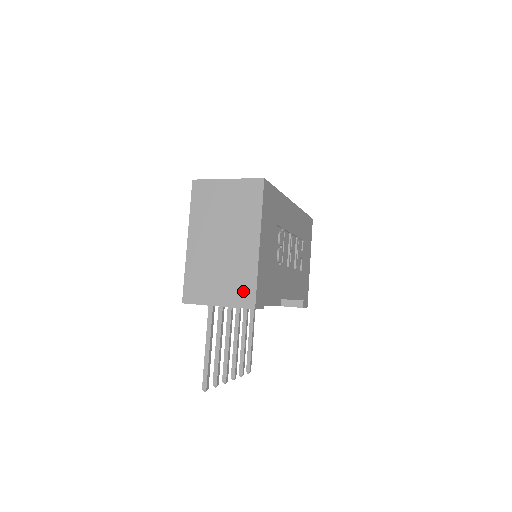
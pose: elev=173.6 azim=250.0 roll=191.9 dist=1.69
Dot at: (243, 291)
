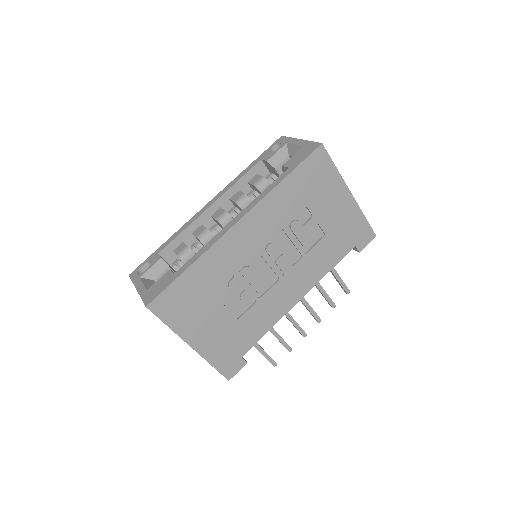
Dot at: occluded
